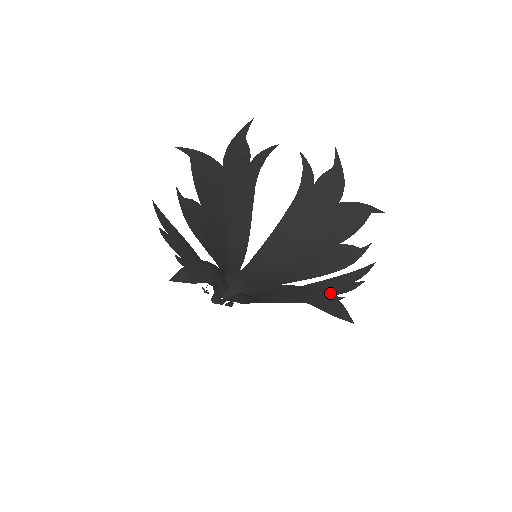
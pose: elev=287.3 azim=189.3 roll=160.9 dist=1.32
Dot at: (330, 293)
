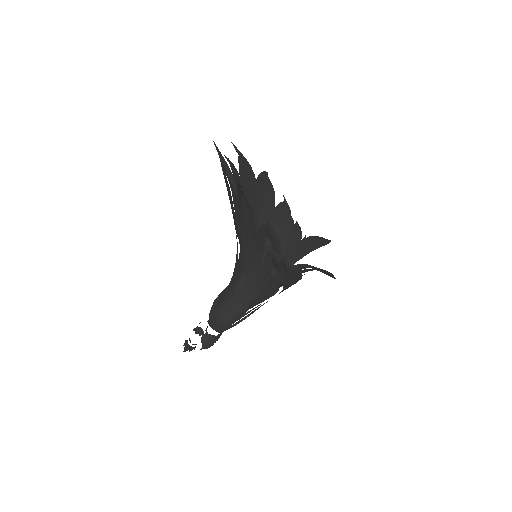
Dot at: (298, 241)
